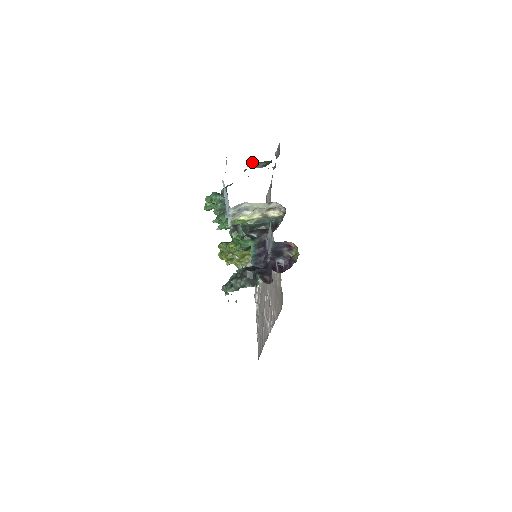
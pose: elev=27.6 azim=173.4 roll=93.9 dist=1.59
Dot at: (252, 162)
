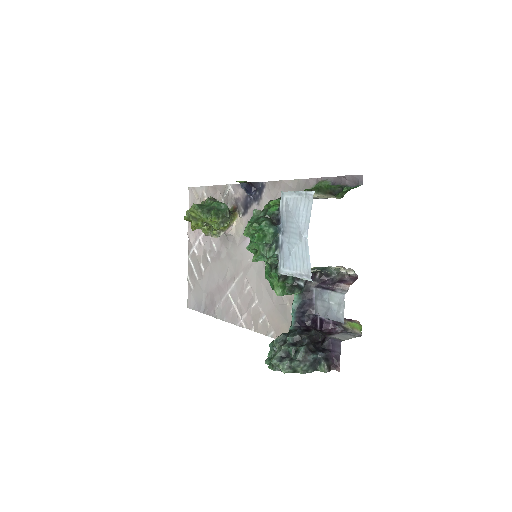
Dot at: (320, 186)
